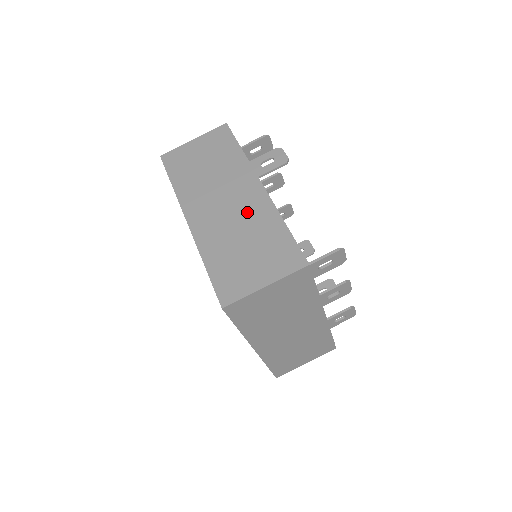
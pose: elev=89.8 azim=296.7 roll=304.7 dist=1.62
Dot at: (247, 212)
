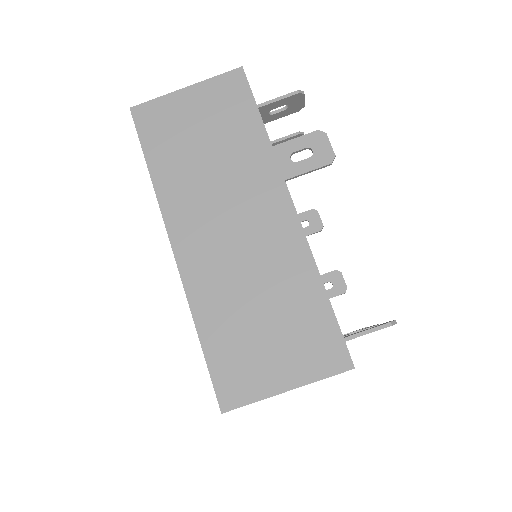
Dot at: (267, 253)
